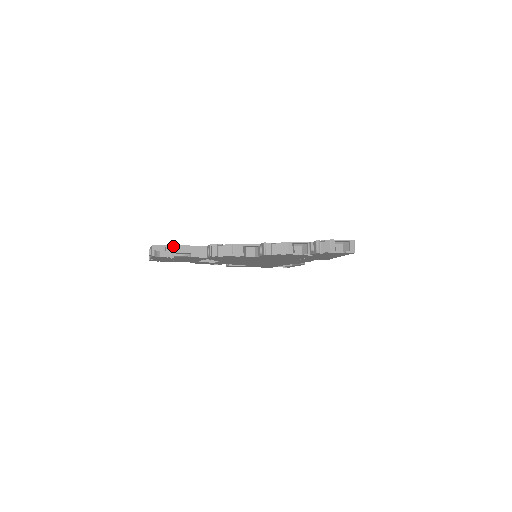
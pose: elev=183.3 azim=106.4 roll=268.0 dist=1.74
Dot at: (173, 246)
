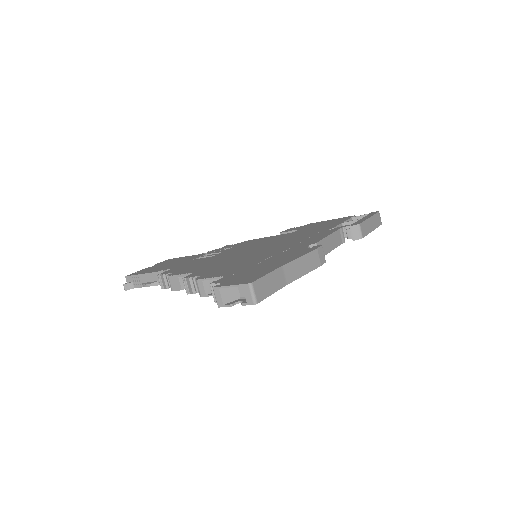
Dot at: (141, 275)
